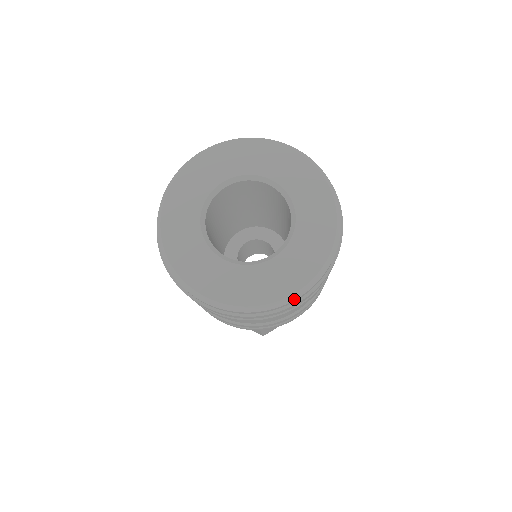
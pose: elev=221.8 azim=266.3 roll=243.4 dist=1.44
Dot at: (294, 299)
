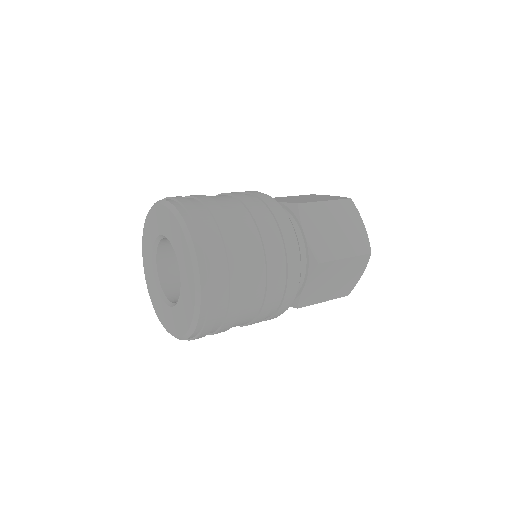
Dot at: (196, 324)
